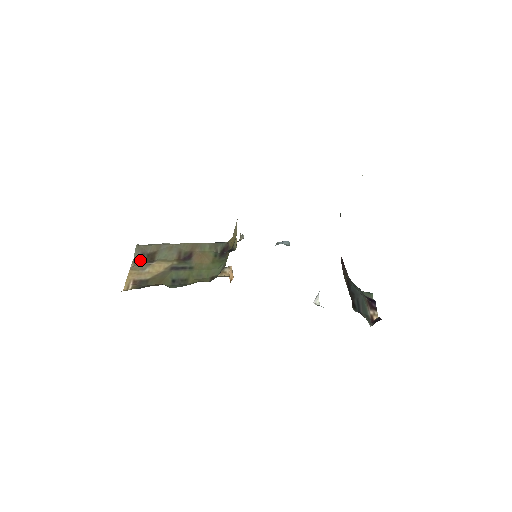
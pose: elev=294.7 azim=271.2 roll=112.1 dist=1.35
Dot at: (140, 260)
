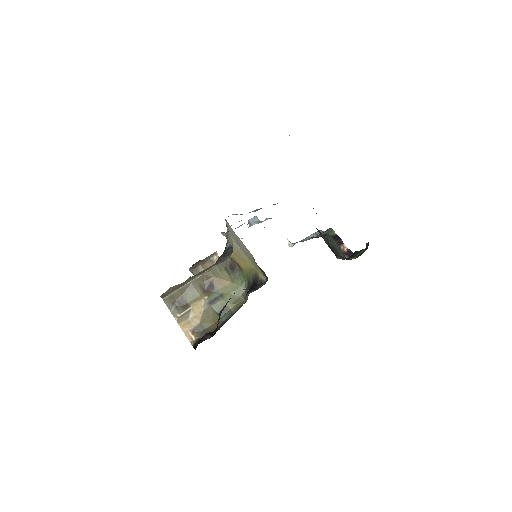
Dot at: (177, 310)
